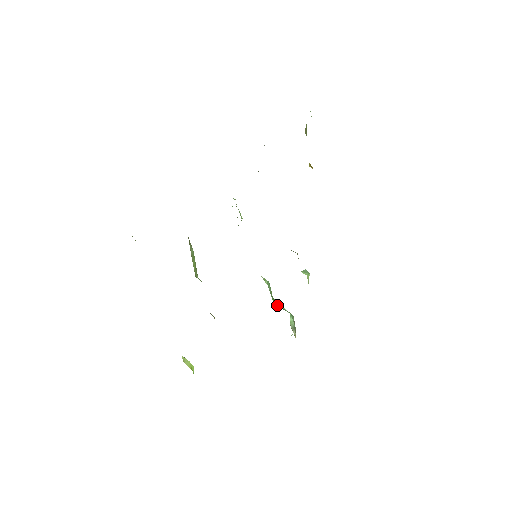
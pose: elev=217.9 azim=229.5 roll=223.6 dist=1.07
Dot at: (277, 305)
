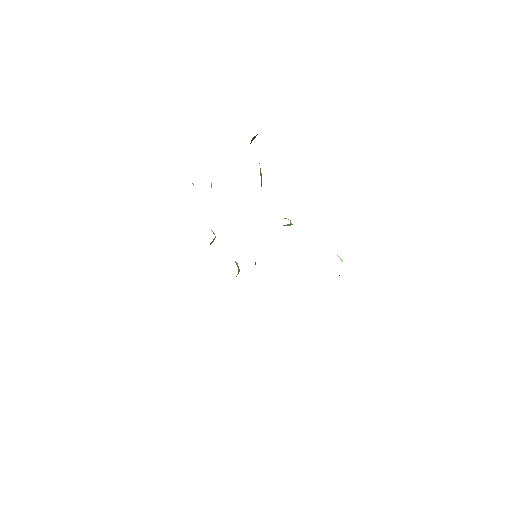
Dot at: occluded
